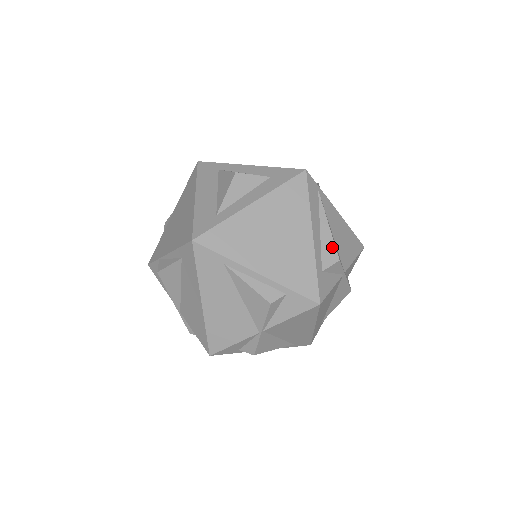
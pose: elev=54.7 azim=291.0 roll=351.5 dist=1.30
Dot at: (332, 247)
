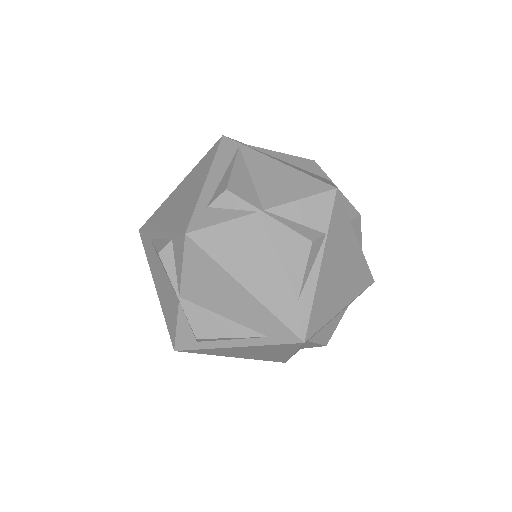
Dot at: (226, 182)
